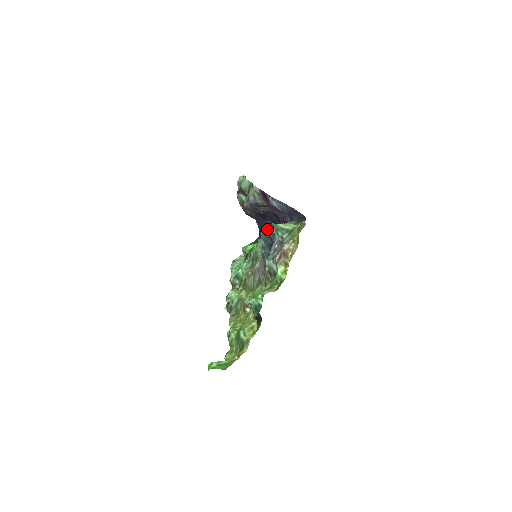
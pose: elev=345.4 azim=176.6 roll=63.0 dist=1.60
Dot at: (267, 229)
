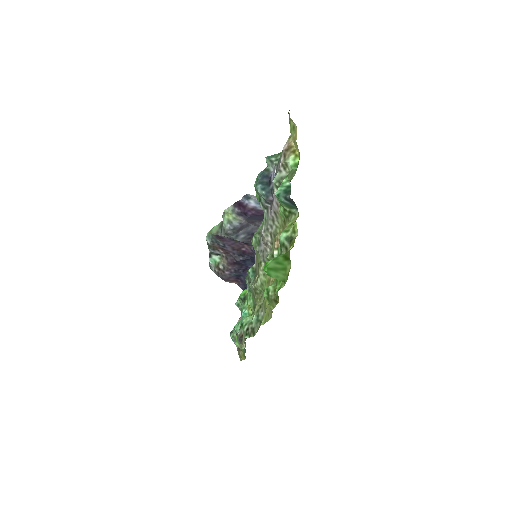
Dot at: (259, 175)
